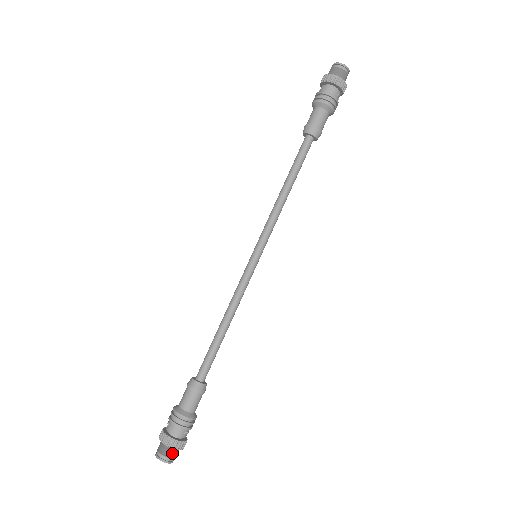
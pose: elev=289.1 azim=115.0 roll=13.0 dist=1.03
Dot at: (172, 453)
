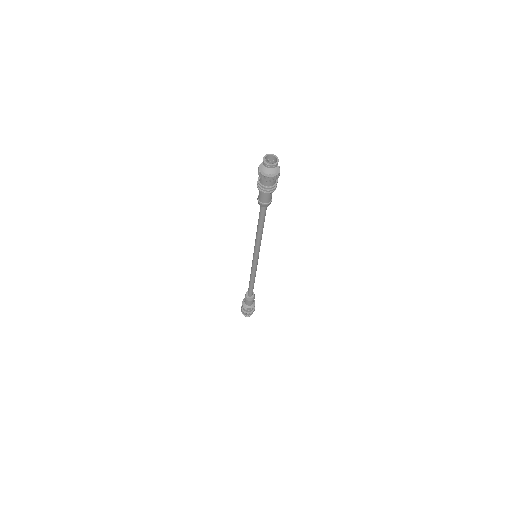
Dot at: (250, 315)
